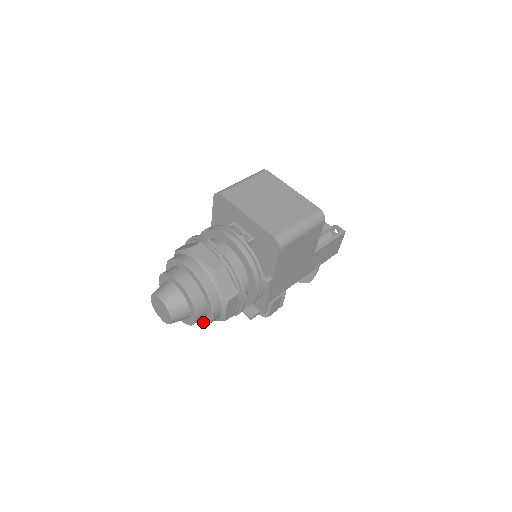
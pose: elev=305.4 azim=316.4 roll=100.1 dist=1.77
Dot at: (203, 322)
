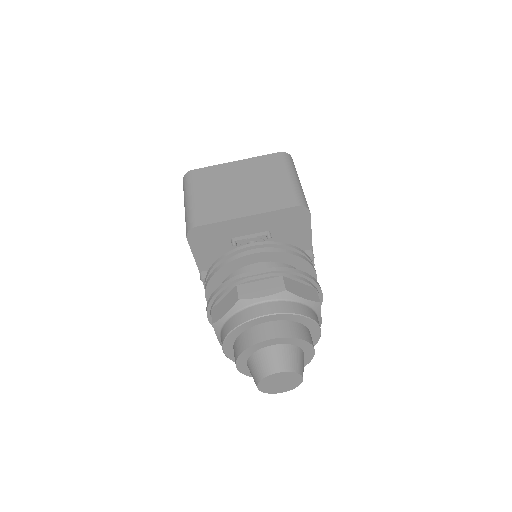
Dot at: occluded
